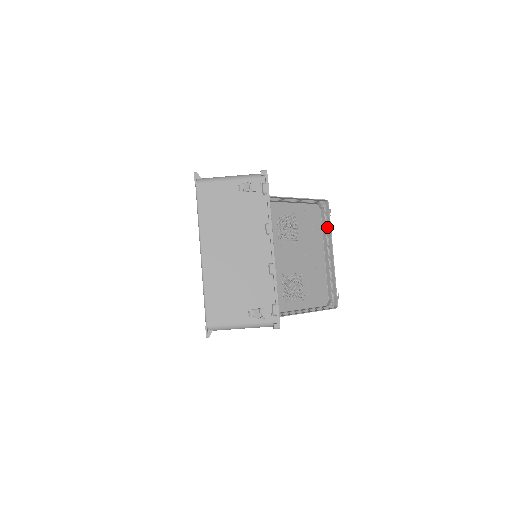
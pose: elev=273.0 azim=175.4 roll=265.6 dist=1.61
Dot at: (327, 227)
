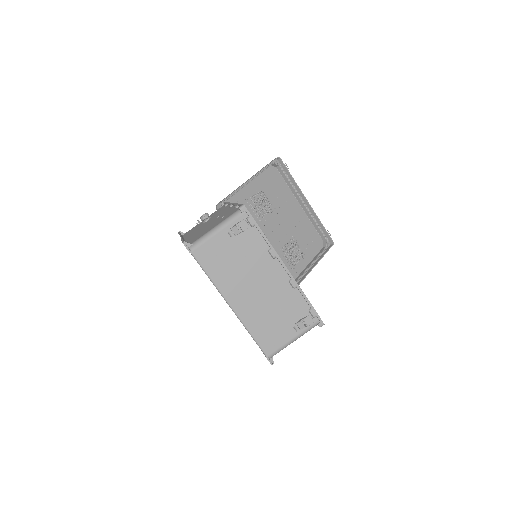
Dot at: (290, 180)
